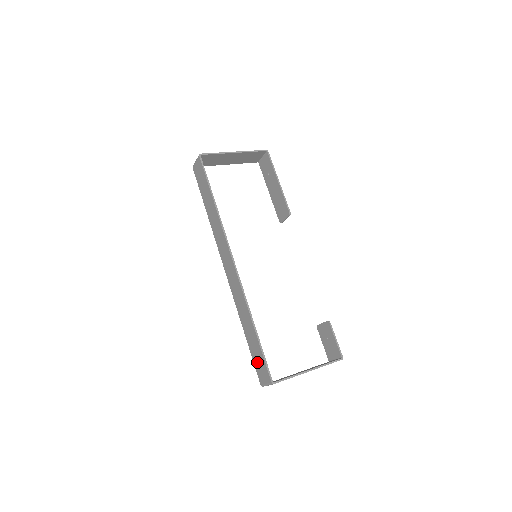
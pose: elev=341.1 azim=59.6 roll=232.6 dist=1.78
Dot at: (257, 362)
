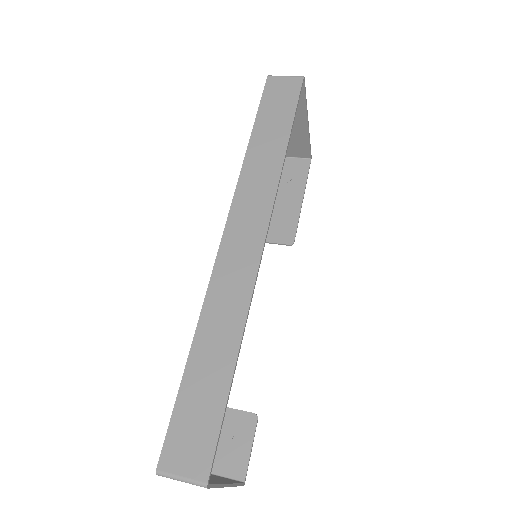
Dot at: (187, 422)
